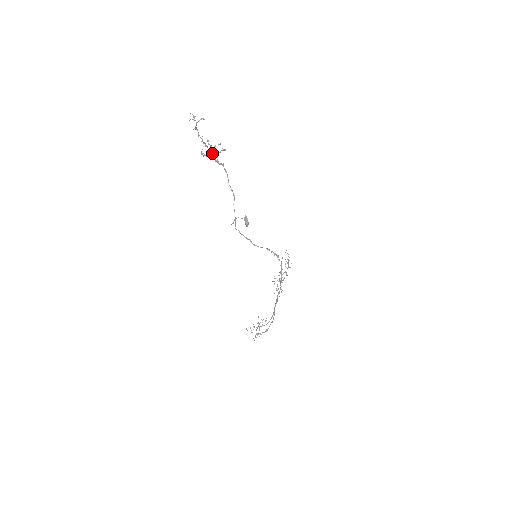
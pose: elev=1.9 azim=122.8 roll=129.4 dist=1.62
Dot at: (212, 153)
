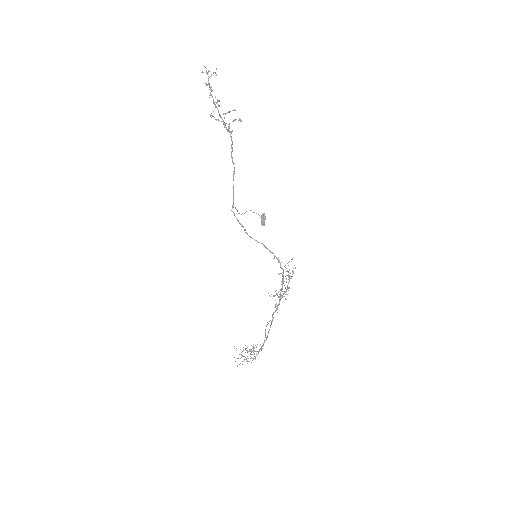
Dot at: (224, 118)
